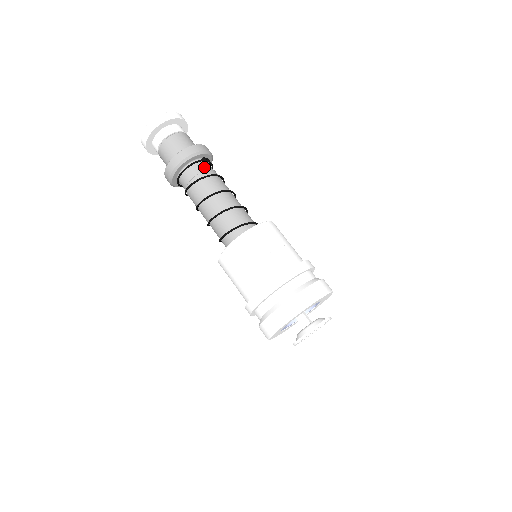
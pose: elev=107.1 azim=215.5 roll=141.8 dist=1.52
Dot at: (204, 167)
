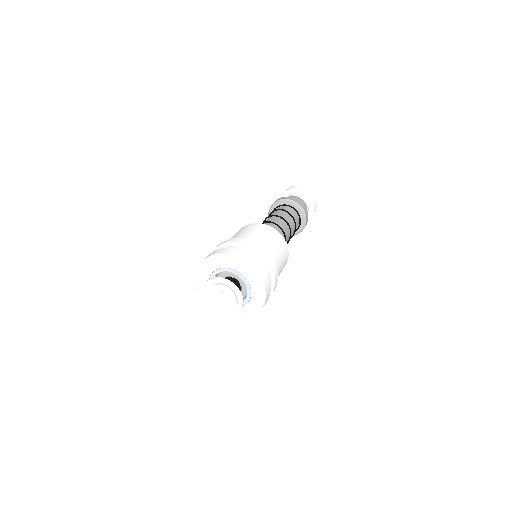
Dot at: (296, 218)
